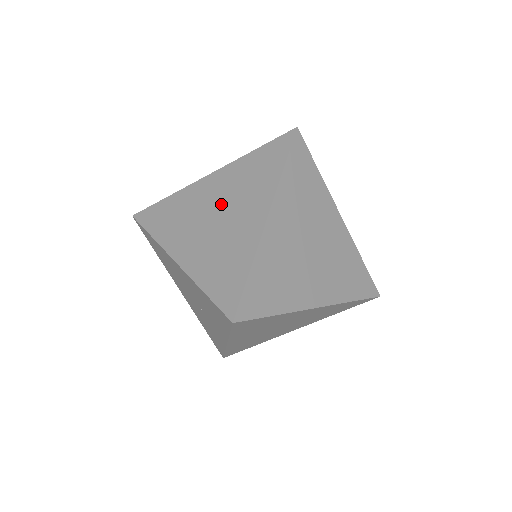
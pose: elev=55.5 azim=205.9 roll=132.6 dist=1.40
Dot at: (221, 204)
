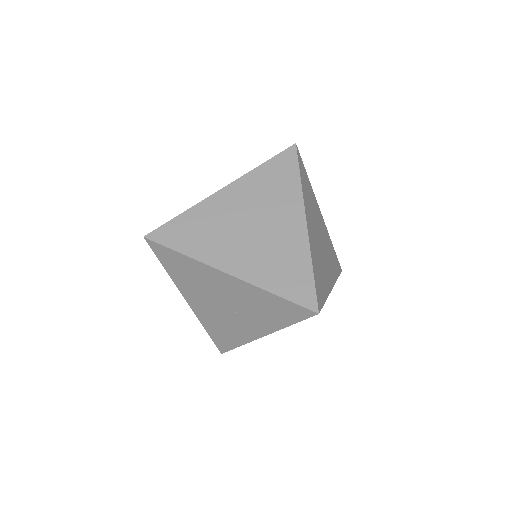
Dot at: (252, 215)
